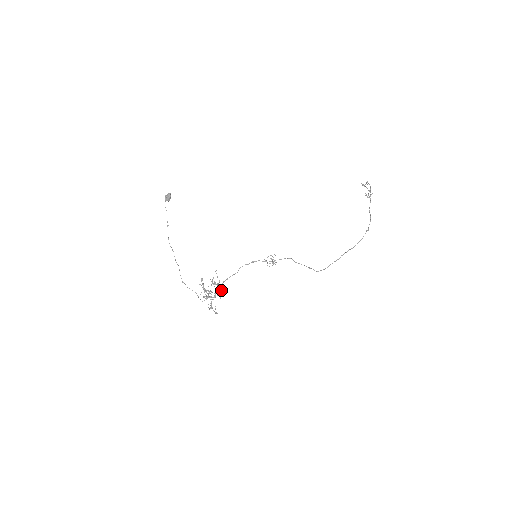
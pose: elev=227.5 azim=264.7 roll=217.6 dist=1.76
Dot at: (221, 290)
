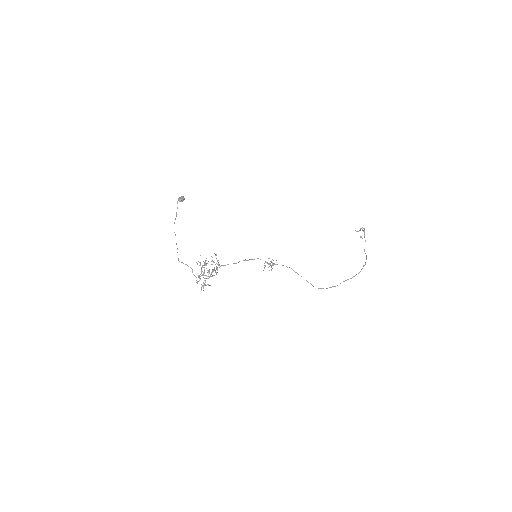
Dot at: (219, 264)
